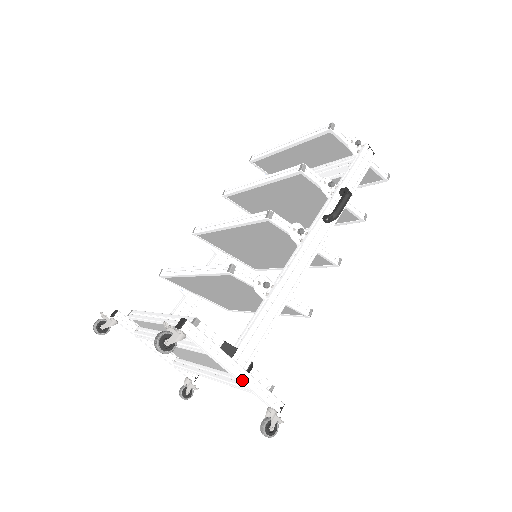
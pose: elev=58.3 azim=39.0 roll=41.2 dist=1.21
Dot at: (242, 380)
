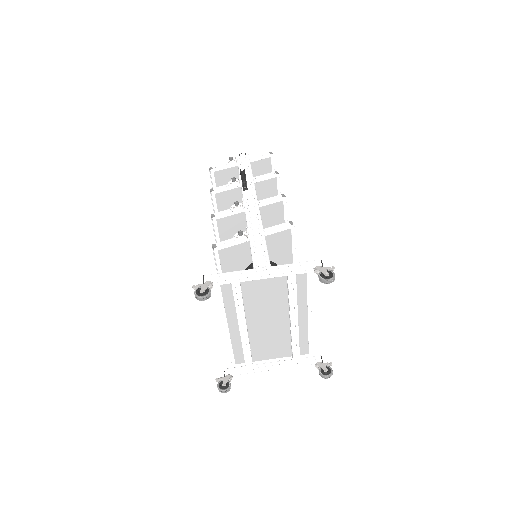
Dot at: (273, 271)
